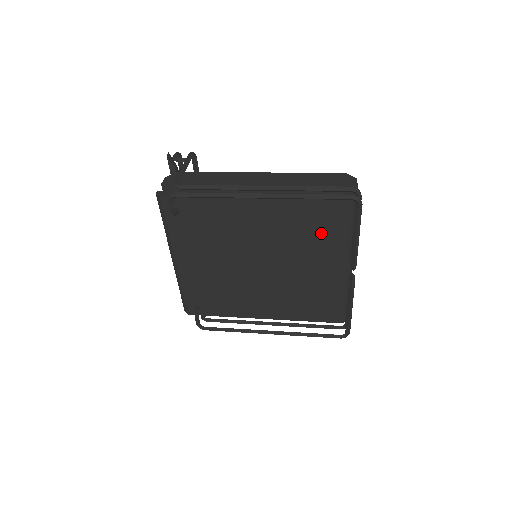
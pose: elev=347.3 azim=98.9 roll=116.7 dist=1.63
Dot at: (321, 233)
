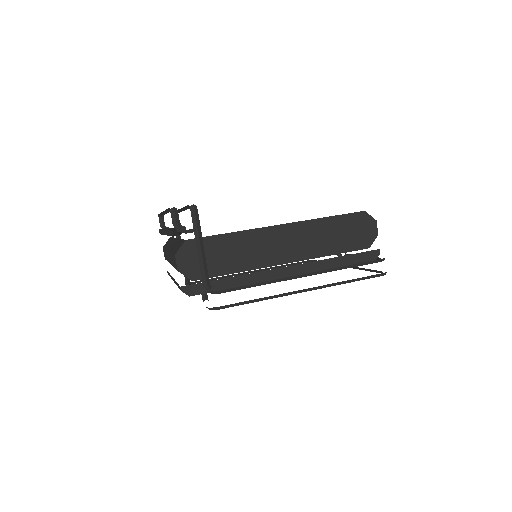
Dot at: occluded
